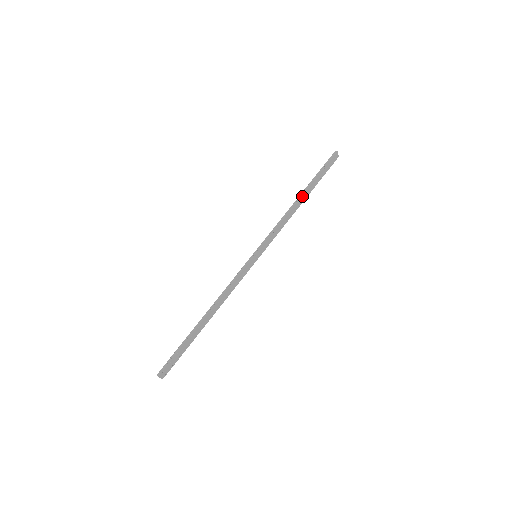
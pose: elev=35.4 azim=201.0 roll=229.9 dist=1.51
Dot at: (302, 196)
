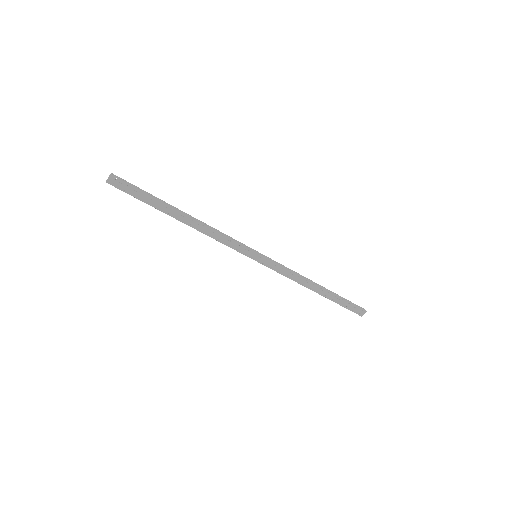
Dot at: (321, 288)
